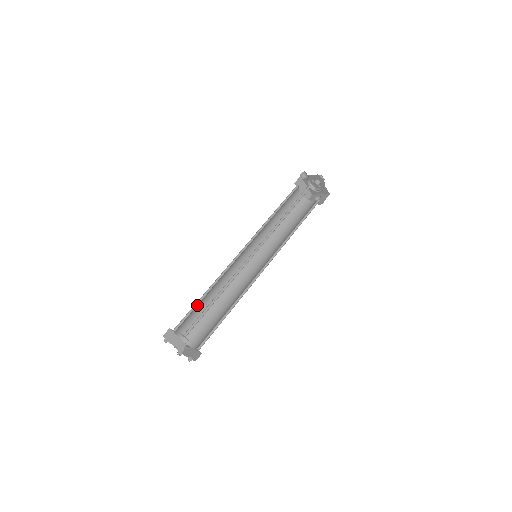
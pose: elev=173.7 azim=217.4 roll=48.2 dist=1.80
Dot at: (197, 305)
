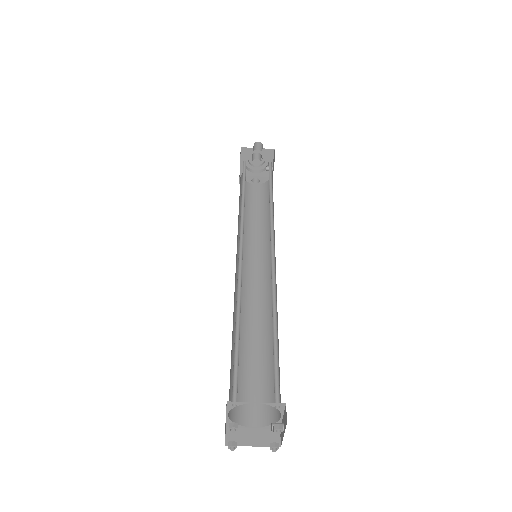
Dot at: occluded
